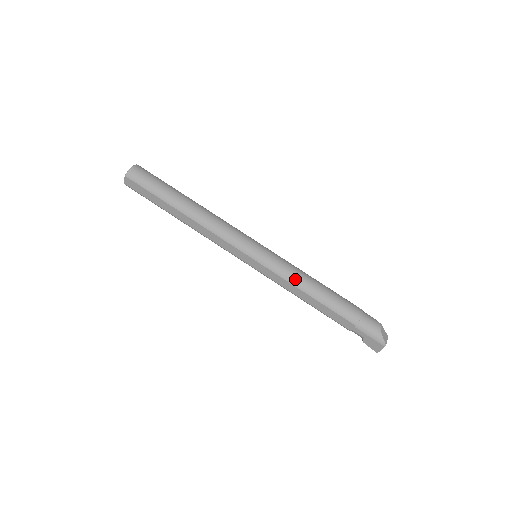
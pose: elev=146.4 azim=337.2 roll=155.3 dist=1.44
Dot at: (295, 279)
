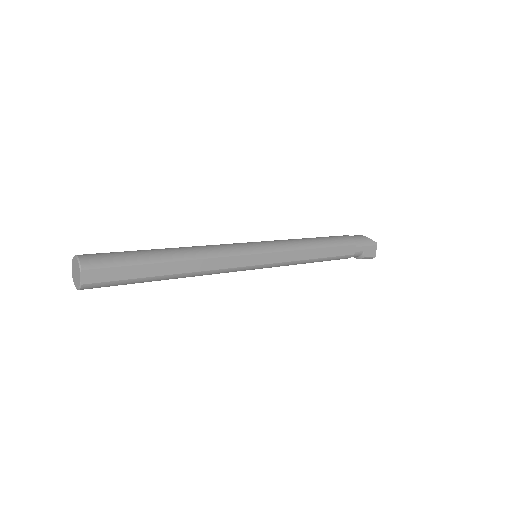
Dot at: (300, 244)
